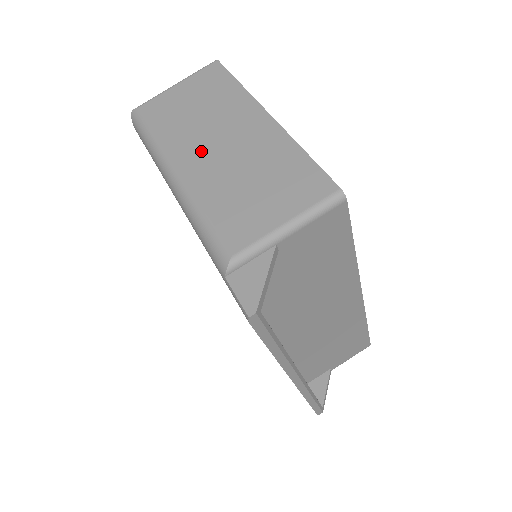
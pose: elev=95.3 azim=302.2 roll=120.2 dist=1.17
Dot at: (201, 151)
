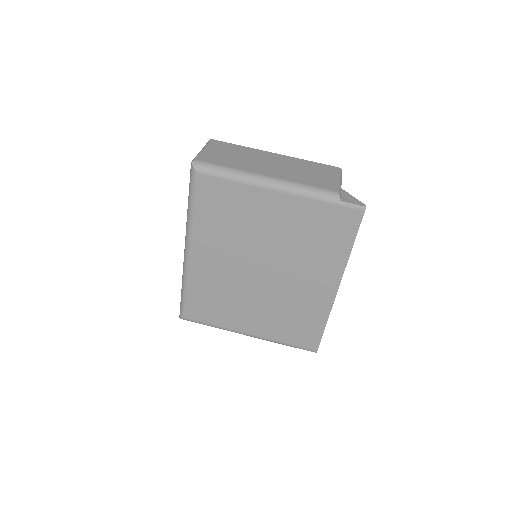
Dot at: (266, 168)
